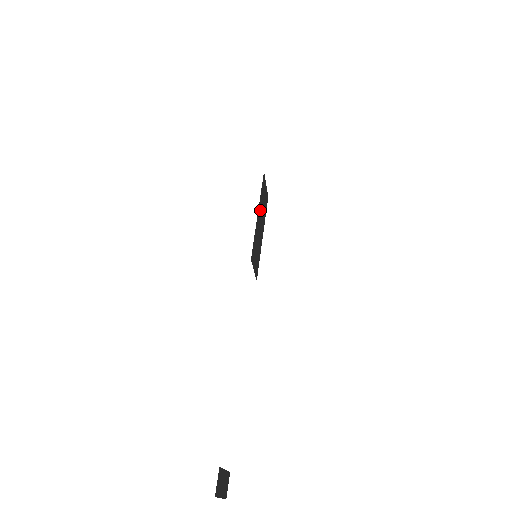
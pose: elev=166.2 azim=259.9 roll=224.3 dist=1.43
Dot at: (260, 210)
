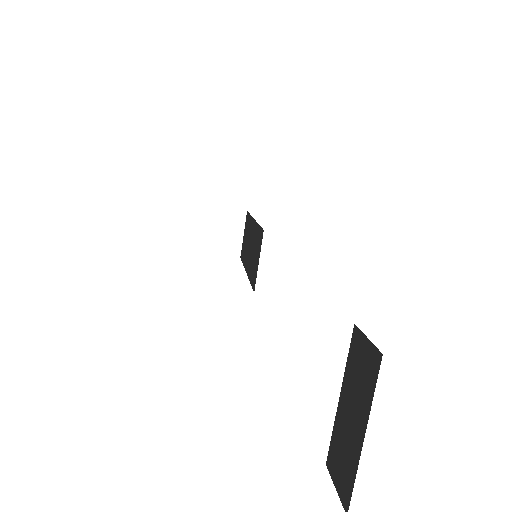
Dot at: (250, 230)
